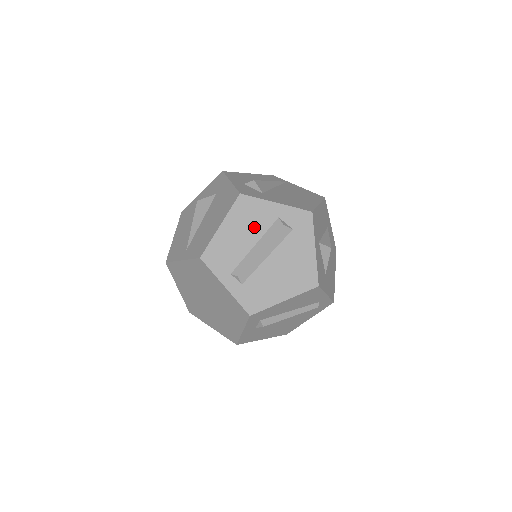
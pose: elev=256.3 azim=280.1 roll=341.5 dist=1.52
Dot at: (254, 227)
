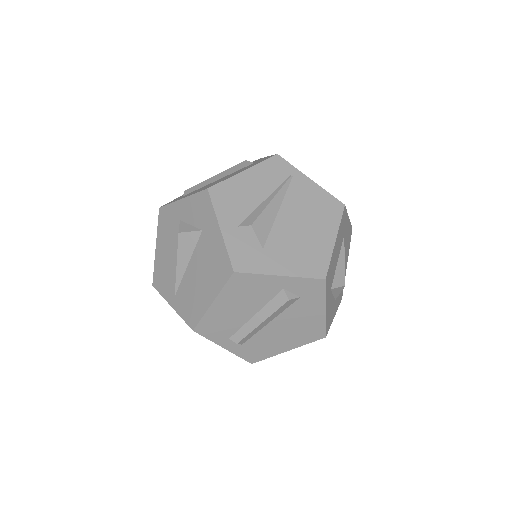
Dot at: (253, 300)
